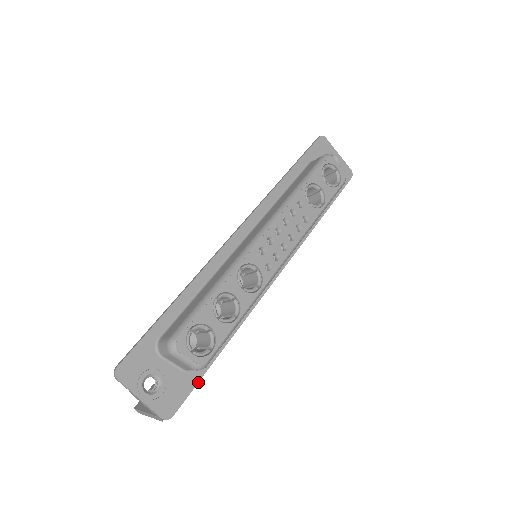
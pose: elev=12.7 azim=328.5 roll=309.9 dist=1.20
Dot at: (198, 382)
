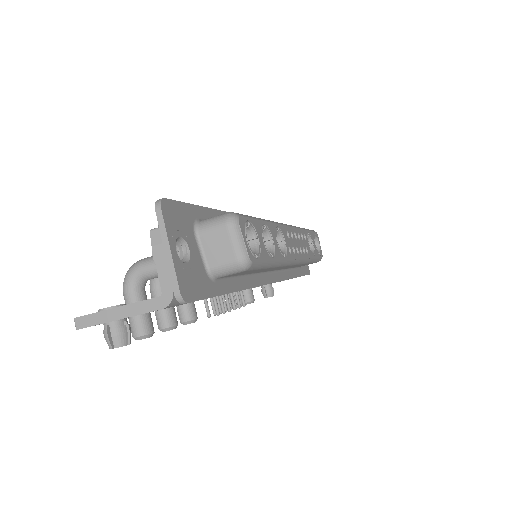
Dot at: (213, 296)
